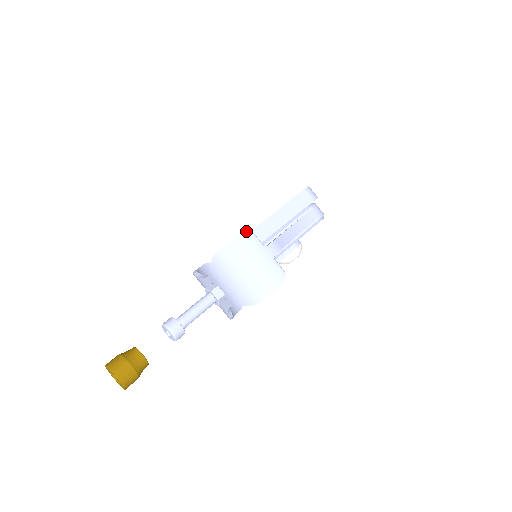
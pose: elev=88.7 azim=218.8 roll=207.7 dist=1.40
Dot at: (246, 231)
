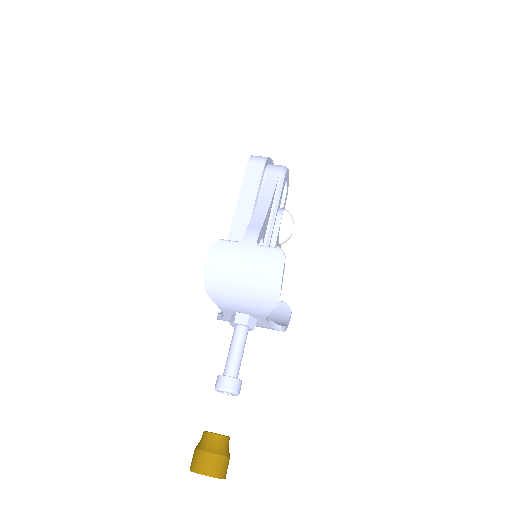
Dot at: (212, 244)
